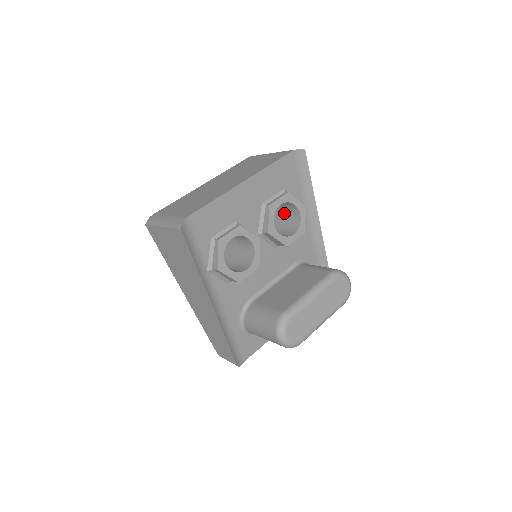
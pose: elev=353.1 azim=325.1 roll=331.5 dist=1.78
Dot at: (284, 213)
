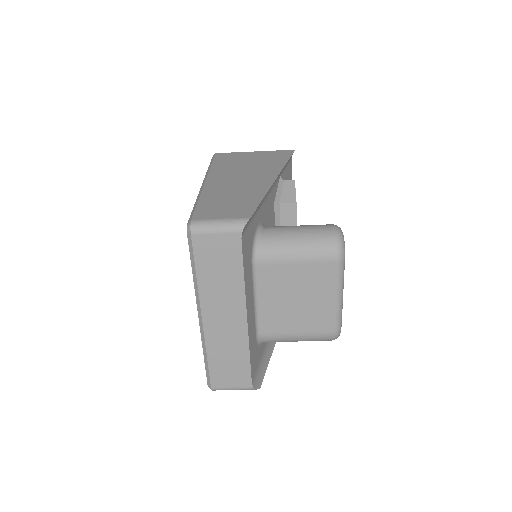
Dot at: occluded
